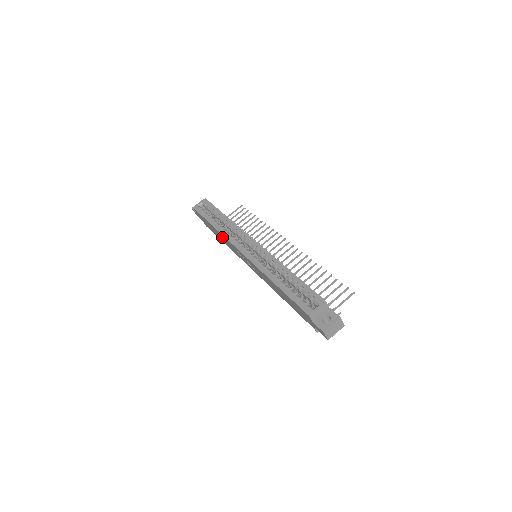
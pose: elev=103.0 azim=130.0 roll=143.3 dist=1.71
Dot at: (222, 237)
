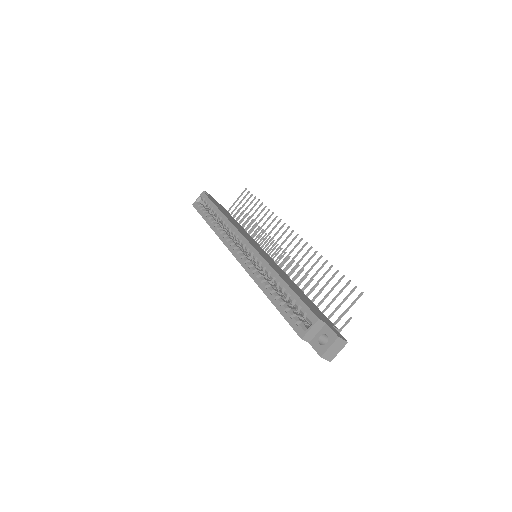
Dot at: occluded
